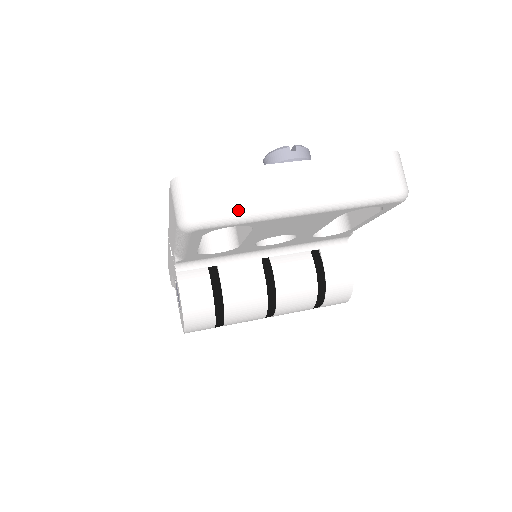
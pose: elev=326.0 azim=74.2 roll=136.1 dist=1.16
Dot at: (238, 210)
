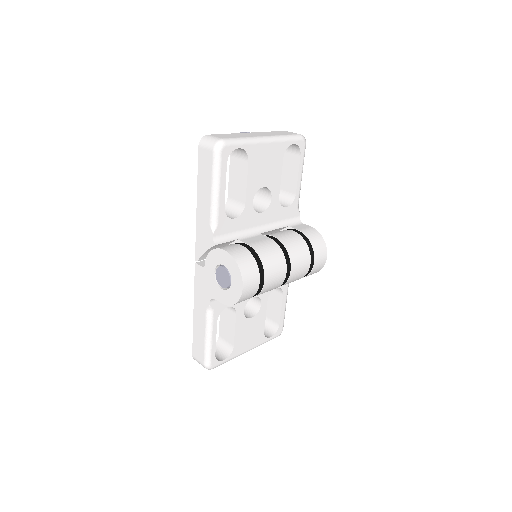
Dot at: (238, 138)
